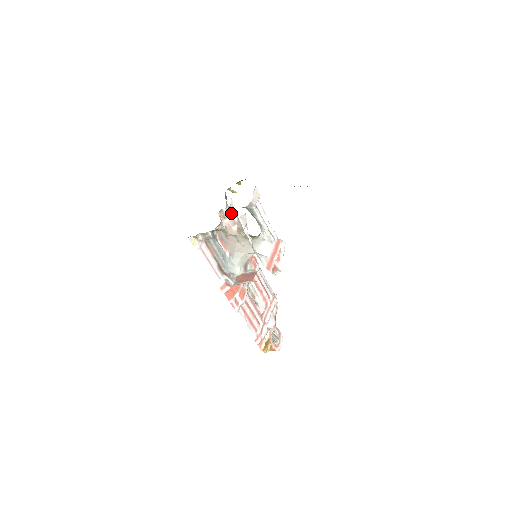
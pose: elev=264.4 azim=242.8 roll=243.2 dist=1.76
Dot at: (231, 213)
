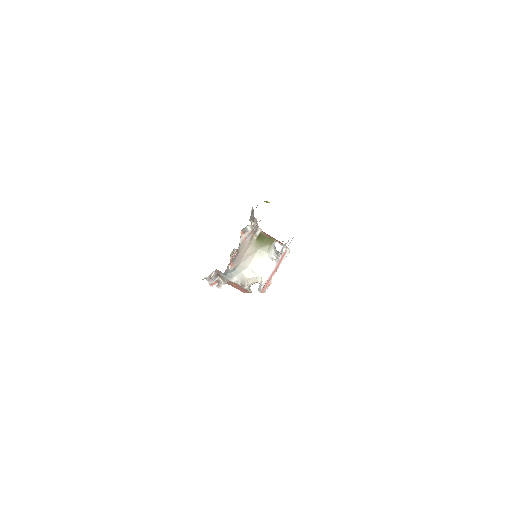
Dot at: (253, 228)
